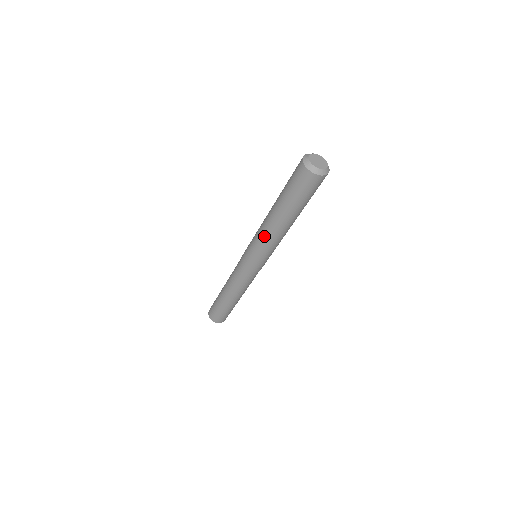
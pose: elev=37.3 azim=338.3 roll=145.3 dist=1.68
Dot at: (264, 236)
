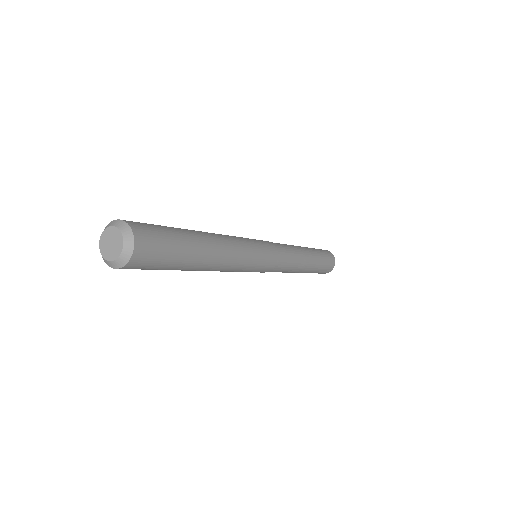
Dot at: (220, 271)
